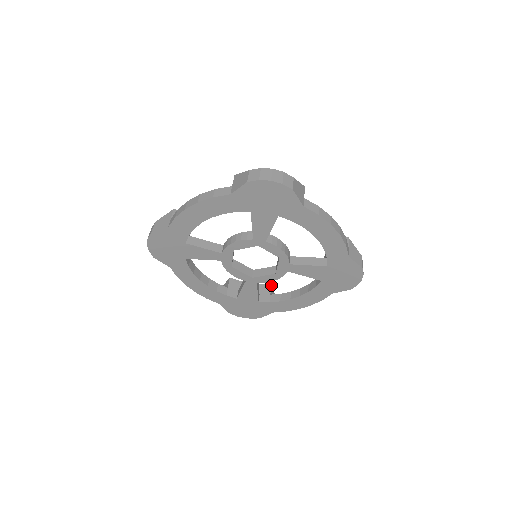
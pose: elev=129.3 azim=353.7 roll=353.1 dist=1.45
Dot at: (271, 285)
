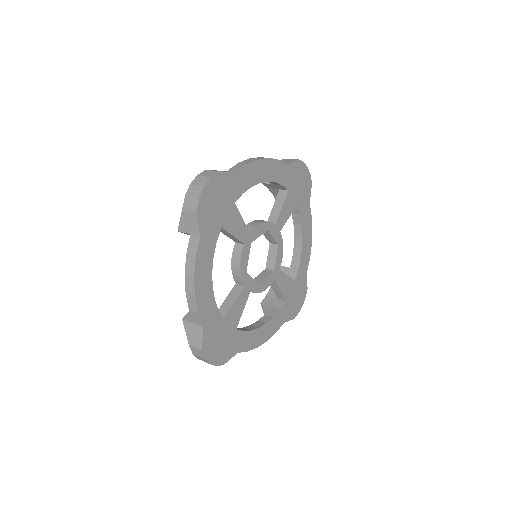
Dot at: (280, 266)
